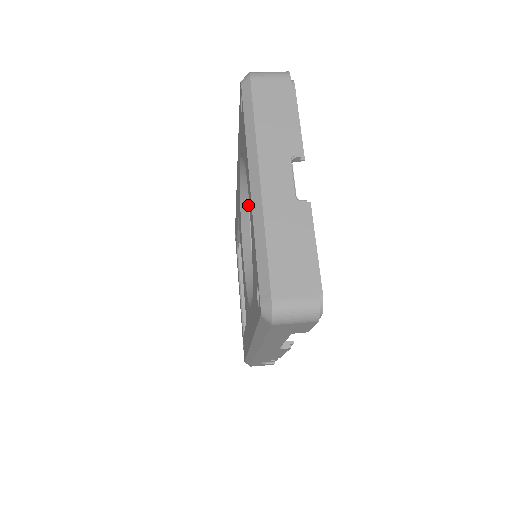
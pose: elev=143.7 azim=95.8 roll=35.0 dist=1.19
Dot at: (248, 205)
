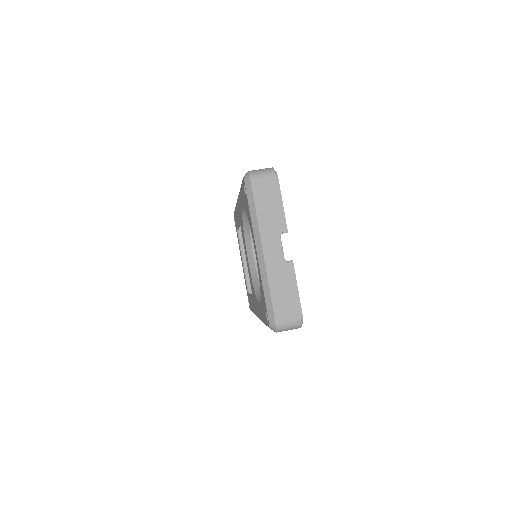
Dot at: (249, 227)
